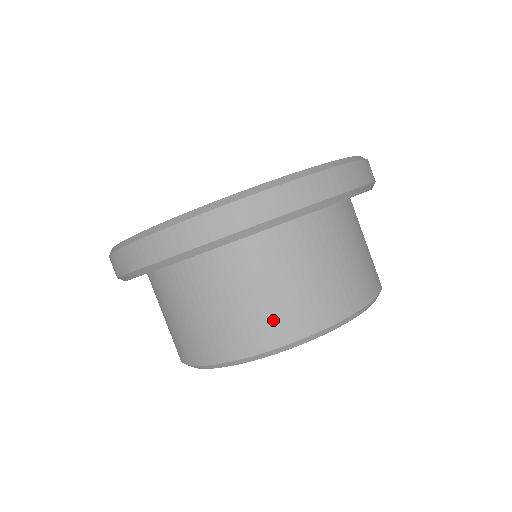
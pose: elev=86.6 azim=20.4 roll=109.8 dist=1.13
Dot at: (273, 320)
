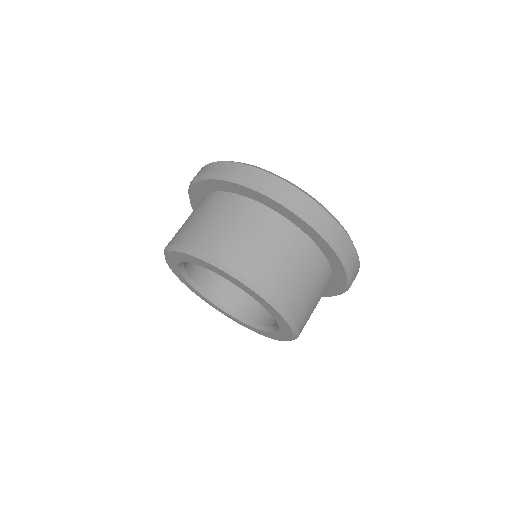
Dot at: (245, 256)
